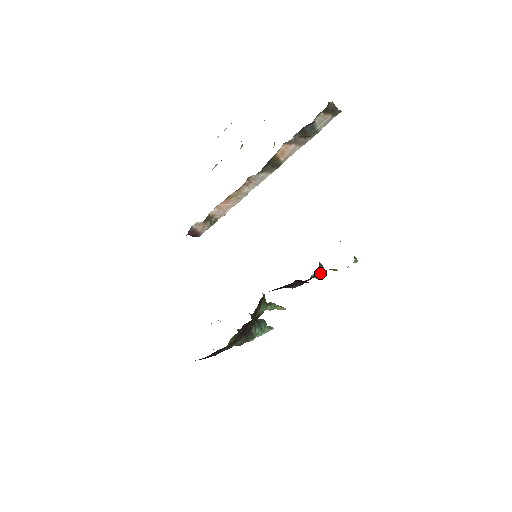
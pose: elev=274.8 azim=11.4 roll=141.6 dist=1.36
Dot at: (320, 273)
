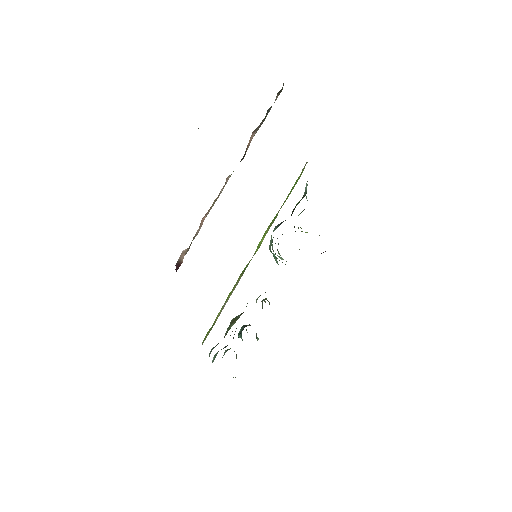
Dot at: occluded
